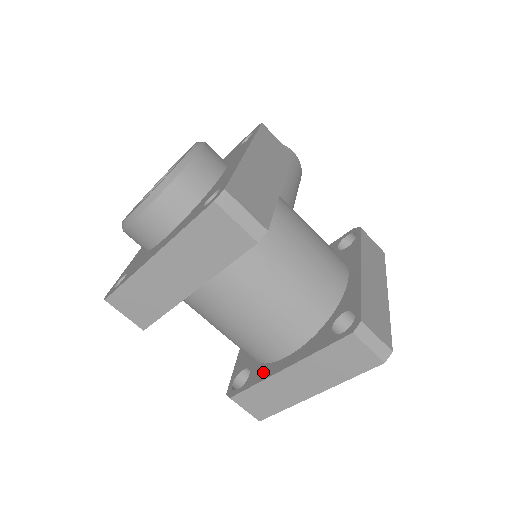
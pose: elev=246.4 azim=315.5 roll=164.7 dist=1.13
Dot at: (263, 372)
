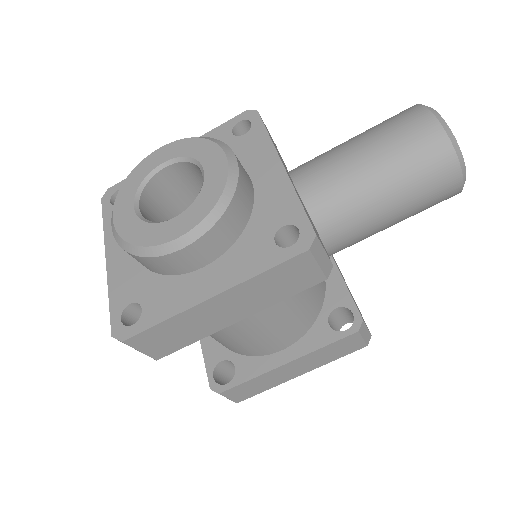
Dot at: occluded
